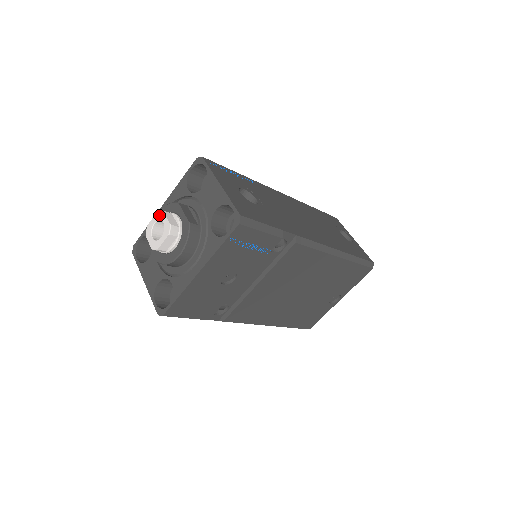
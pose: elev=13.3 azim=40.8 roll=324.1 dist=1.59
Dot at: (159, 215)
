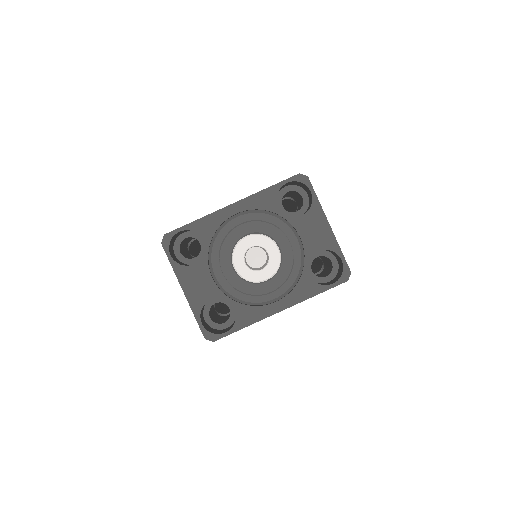
Dot at: (262, 240)
